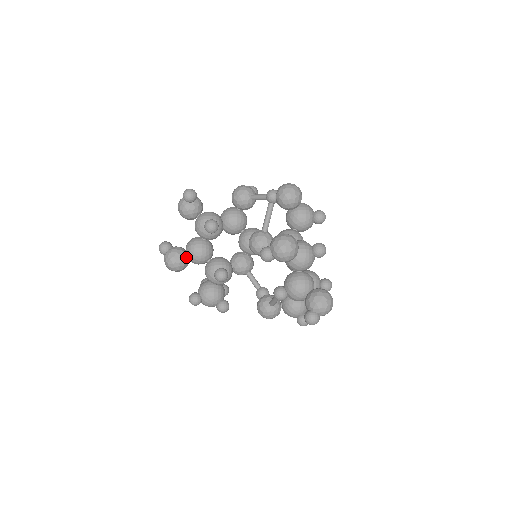
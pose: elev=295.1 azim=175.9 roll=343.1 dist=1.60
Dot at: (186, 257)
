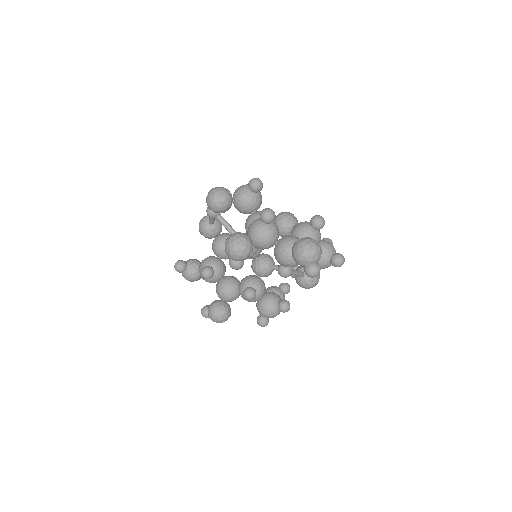
Dot at: (220, 306)
